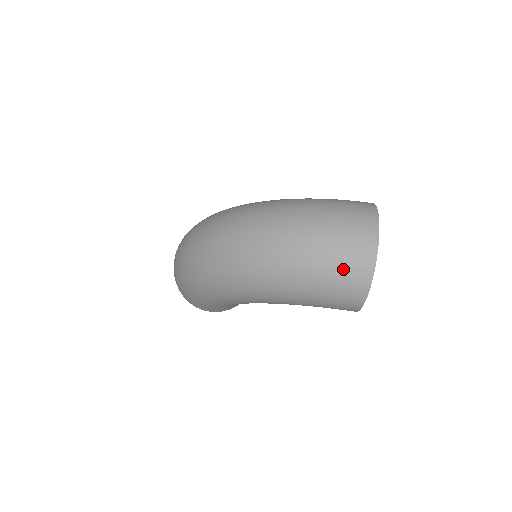
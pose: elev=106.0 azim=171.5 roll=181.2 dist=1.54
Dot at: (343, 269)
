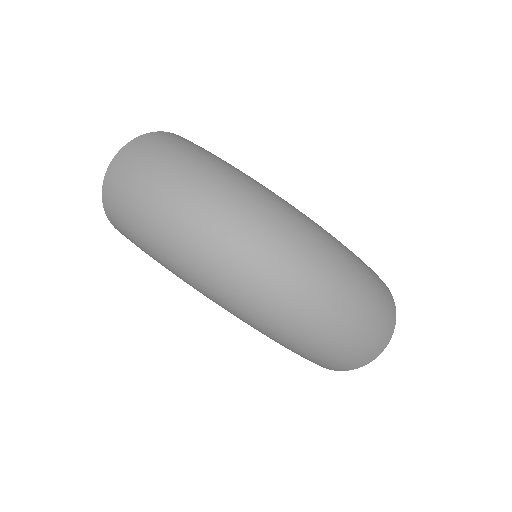
Dot at: (353, 360)
